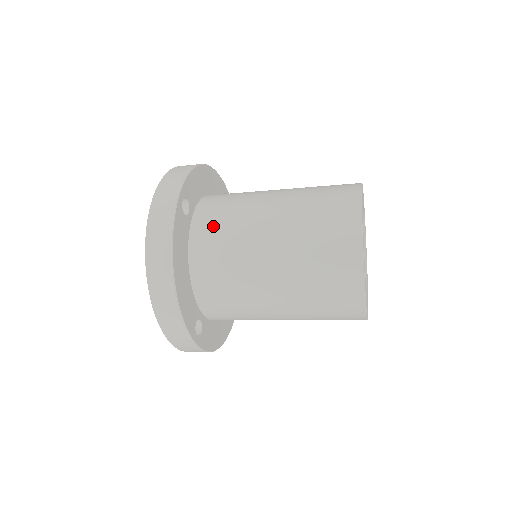
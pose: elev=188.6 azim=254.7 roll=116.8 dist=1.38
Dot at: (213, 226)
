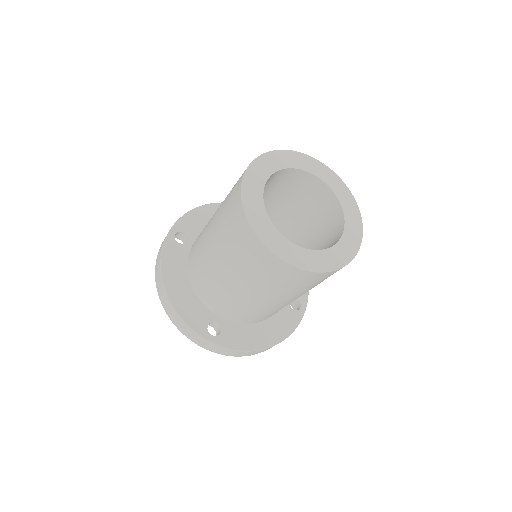
Dot at: (196, 243)
